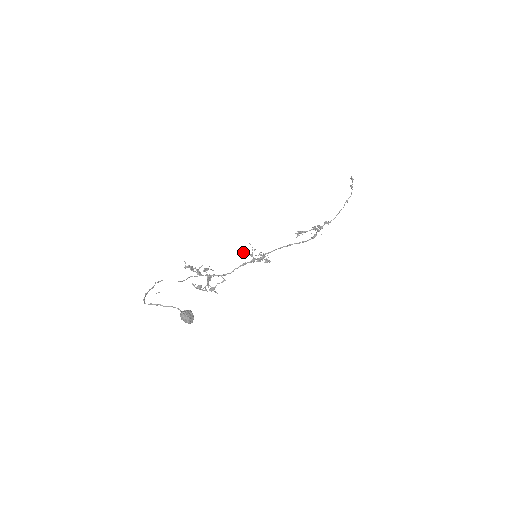
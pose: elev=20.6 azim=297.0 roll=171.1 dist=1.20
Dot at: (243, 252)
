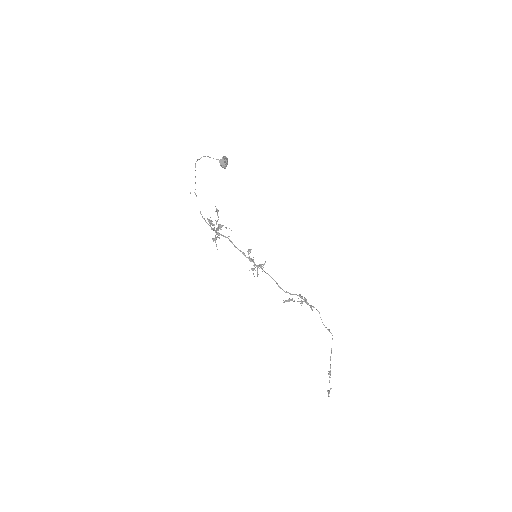
Dot at: (248, 250)
